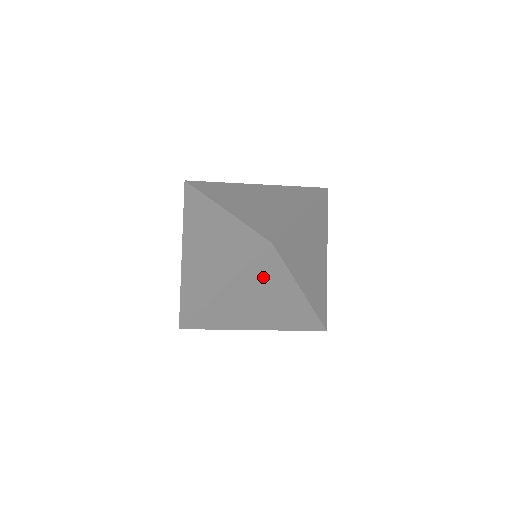
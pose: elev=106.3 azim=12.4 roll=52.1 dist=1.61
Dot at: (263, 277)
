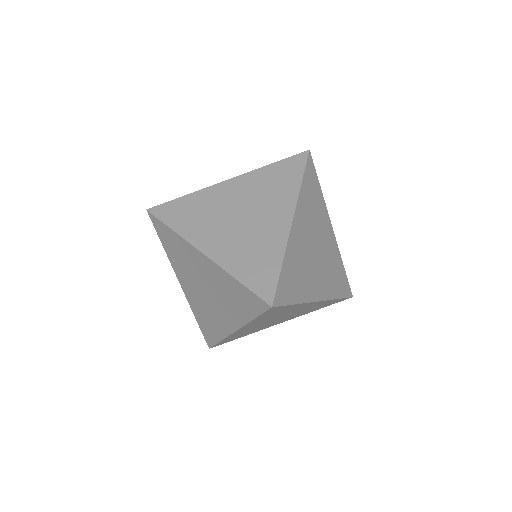
Dot at: (311, 199)
